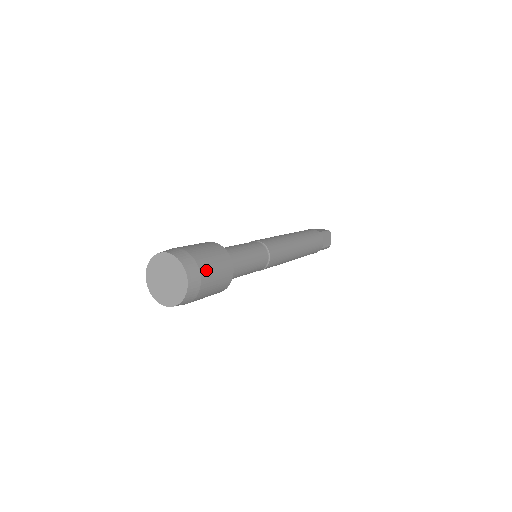
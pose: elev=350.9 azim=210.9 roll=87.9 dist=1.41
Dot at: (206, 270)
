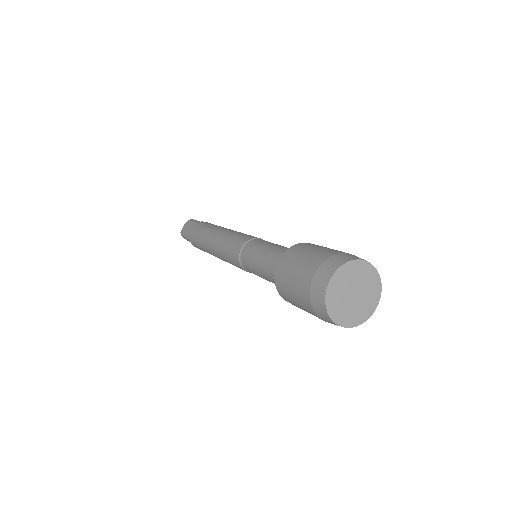
Dot at: occluded
